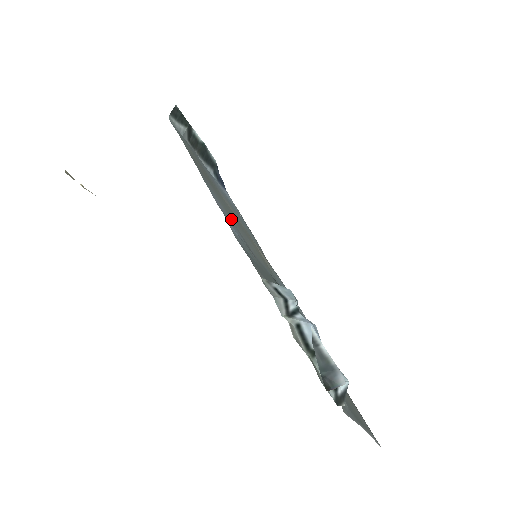
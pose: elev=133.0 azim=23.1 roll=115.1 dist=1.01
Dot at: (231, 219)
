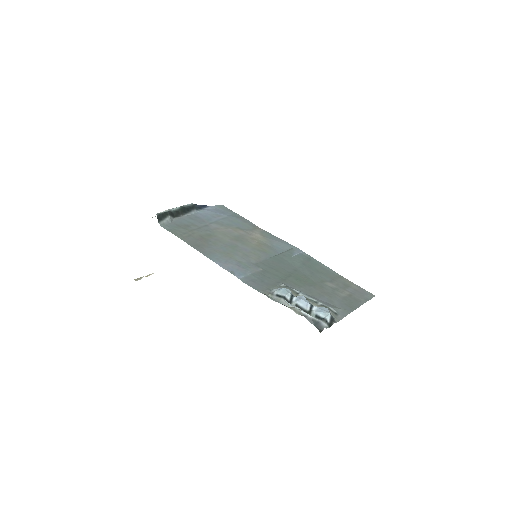
Dot at: (233, 260)
